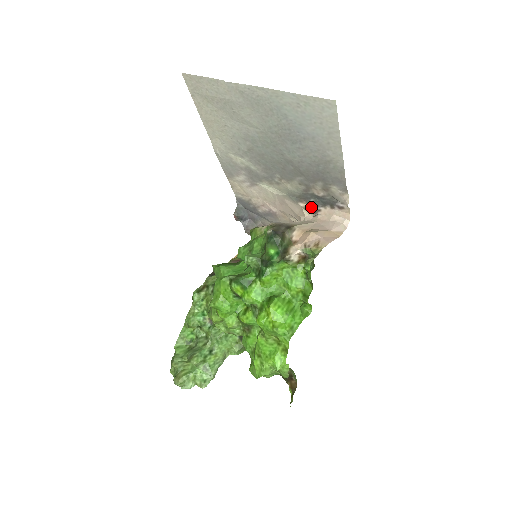
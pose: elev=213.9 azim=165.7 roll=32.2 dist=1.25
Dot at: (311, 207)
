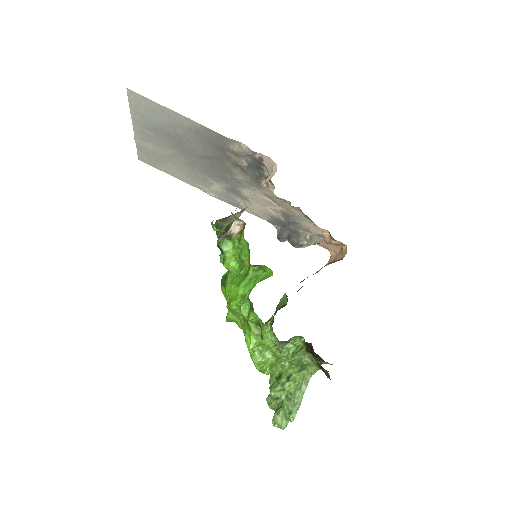
Dot at: occluded
